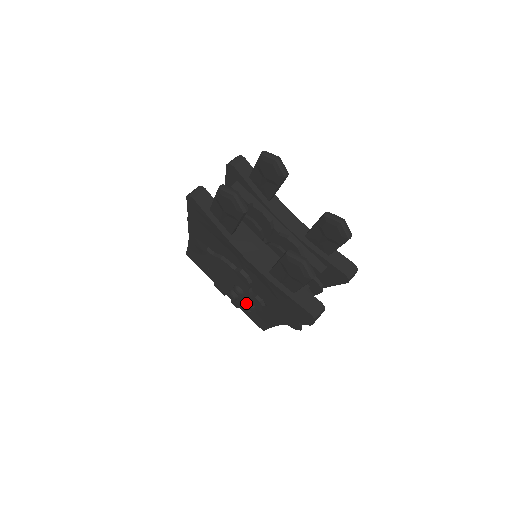
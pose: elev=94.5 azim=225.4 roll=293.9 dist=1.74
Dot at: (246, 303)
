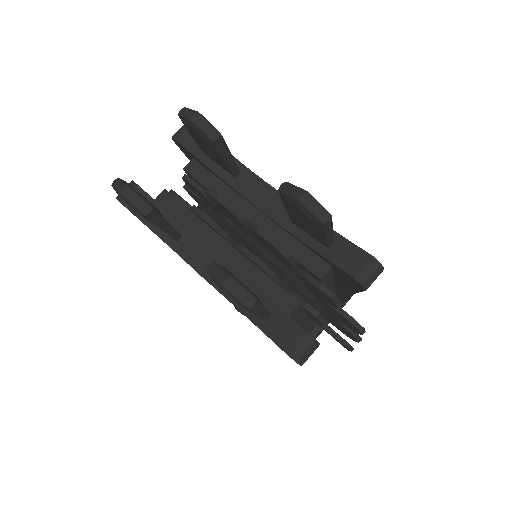
Dot at: occluded
